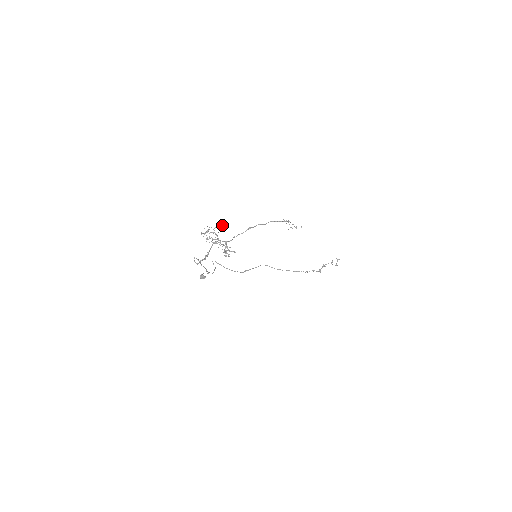
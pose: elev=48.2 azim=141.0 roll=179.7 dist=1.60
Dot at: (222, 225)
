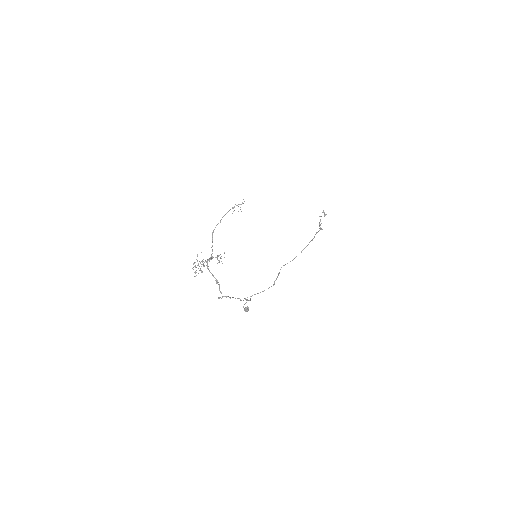
Dot at: occluded
